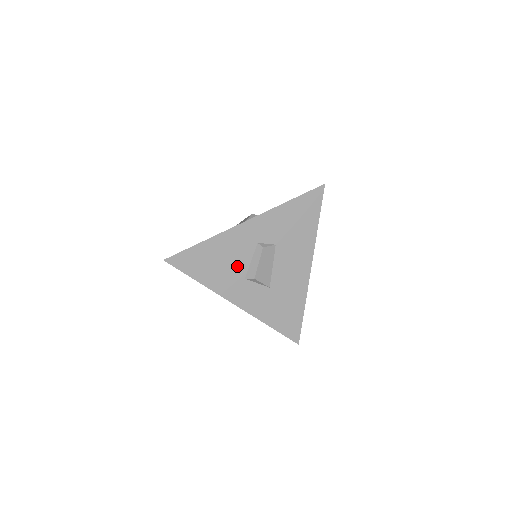
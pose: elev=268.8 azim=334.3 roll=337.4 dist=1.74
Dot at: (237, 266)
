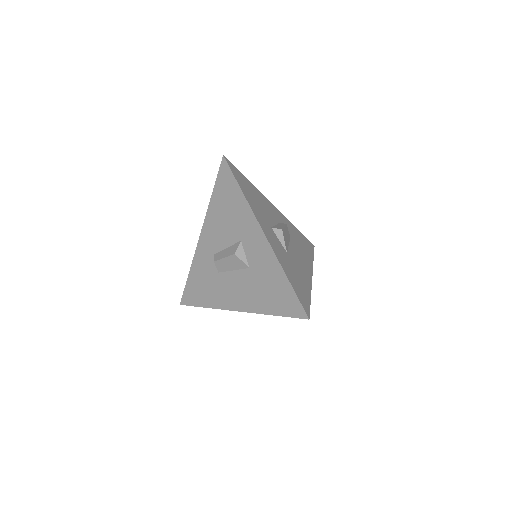
Dot at: (267, 216)
